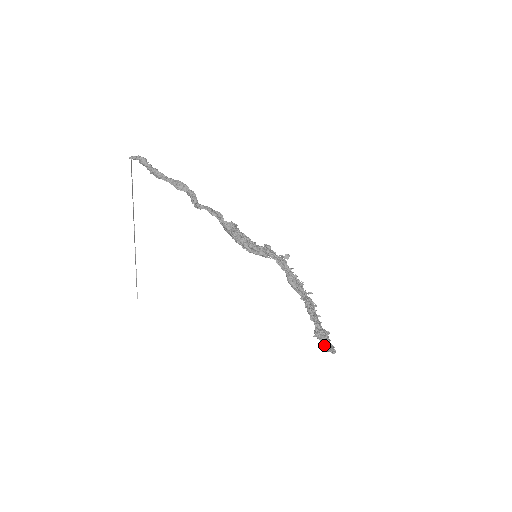
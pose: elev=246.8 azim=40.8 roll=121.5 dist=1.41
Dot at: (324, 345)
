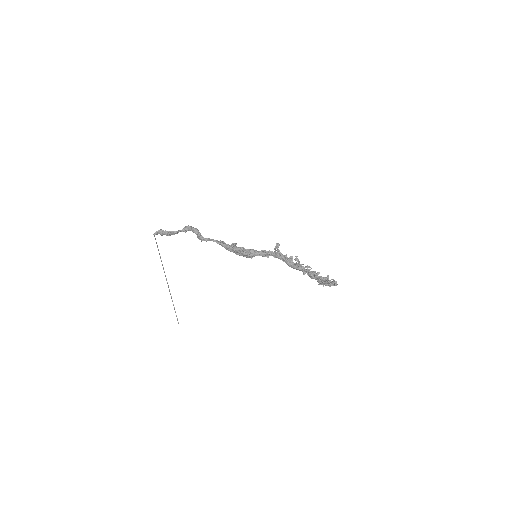
Dot at: (328, 285)
